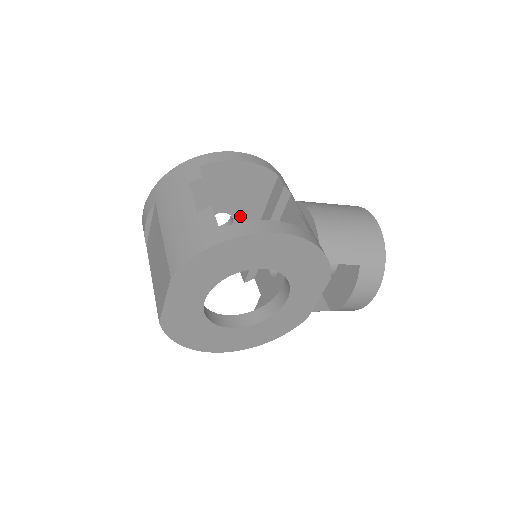
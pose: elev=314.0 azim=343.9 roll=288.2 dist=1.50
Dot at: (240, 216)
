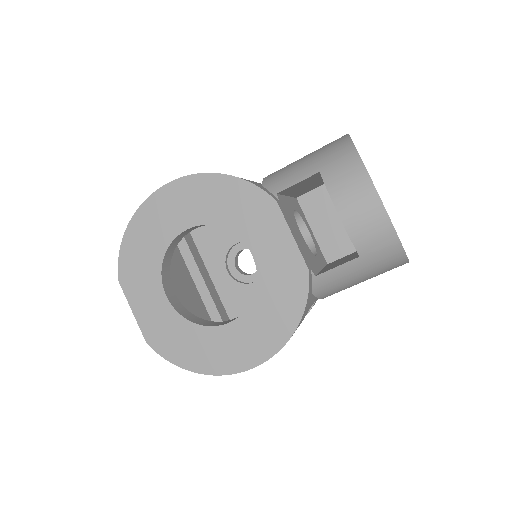
Dot at: occluded
